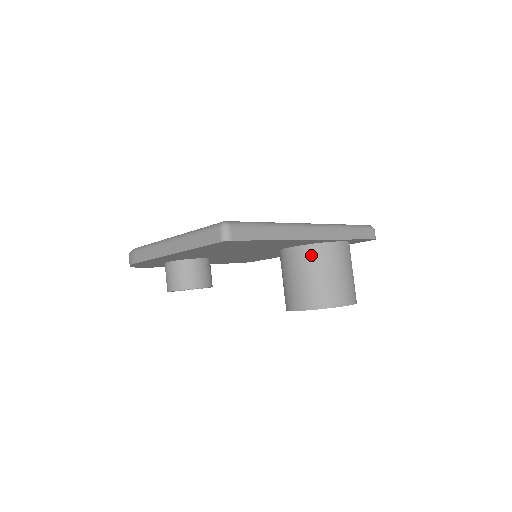
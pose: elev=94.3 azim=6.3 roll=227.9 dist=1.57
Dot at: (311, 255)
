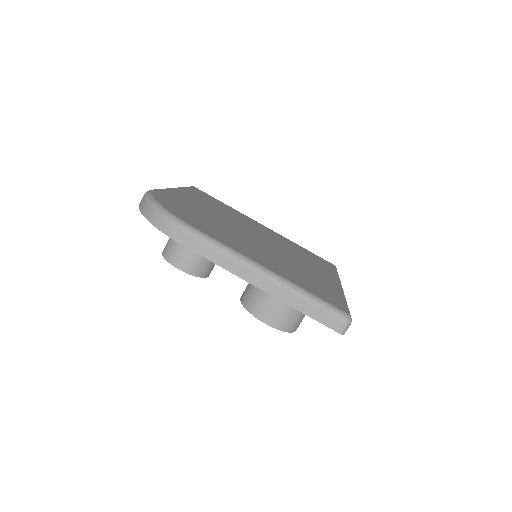
Dot at: occluded
